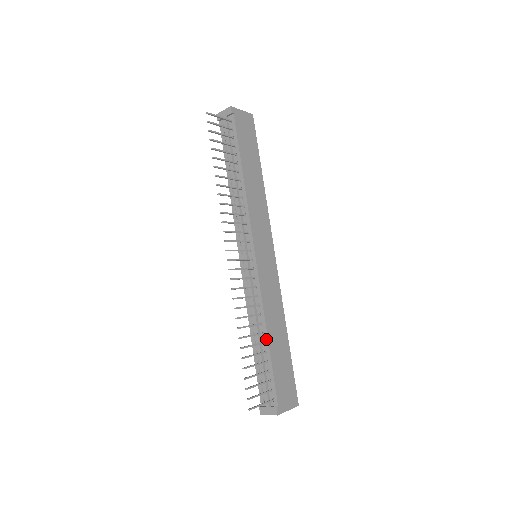
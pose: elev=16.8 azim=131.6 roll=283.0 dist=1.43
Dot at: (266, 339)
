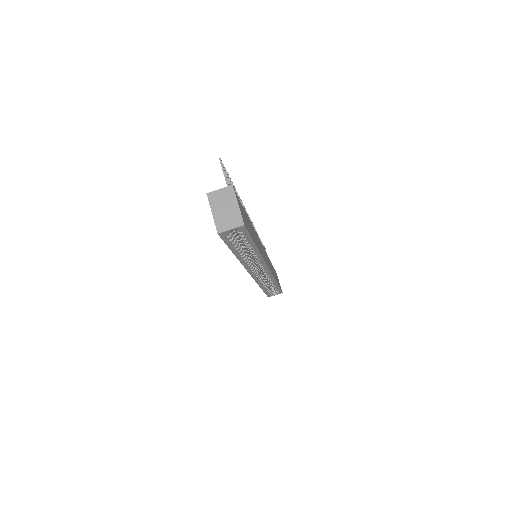
Dot at: occluded
